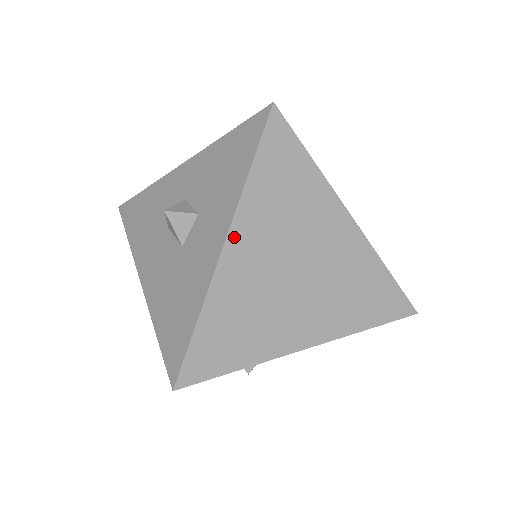
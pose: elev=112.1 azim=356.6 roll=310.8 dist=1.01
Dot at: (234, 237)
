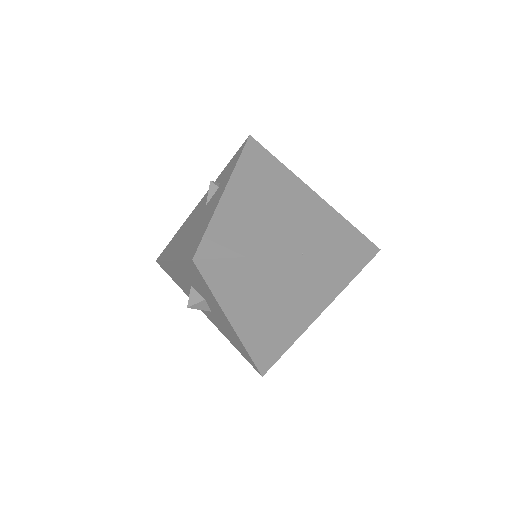
Dot at: (234, 319)
